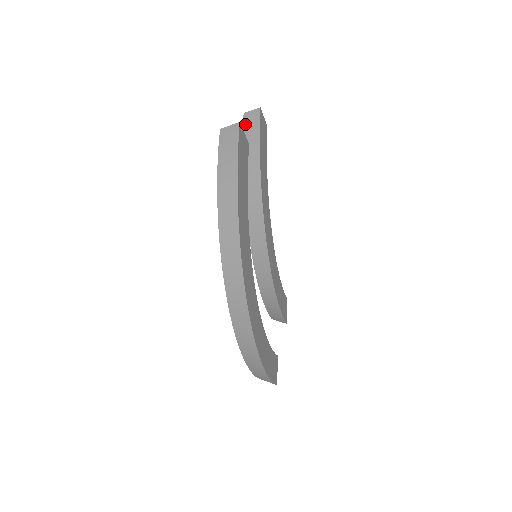
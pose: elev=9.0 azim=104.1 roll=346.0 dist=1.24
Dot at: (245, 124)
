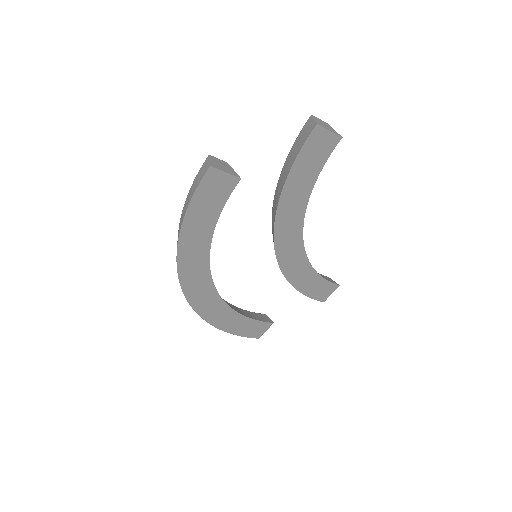
Dot at: (302, 130)
